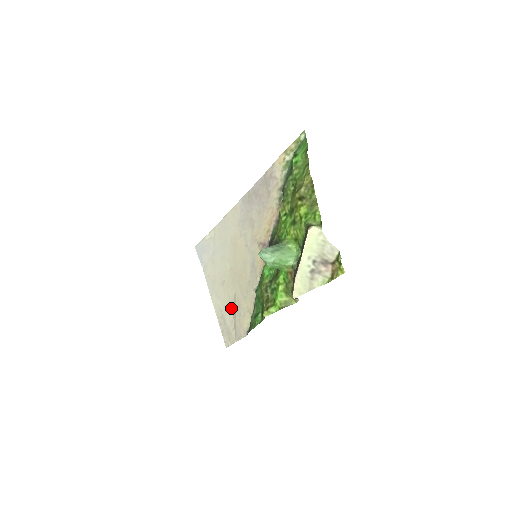
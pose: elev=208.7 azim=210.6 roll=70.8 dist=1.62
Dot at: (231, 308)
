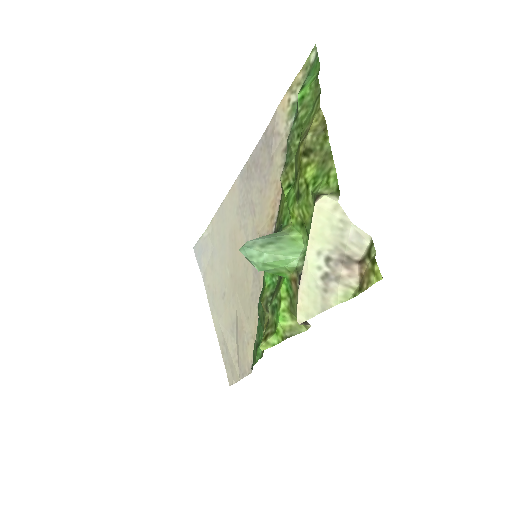
Dot at: (233, 331)
